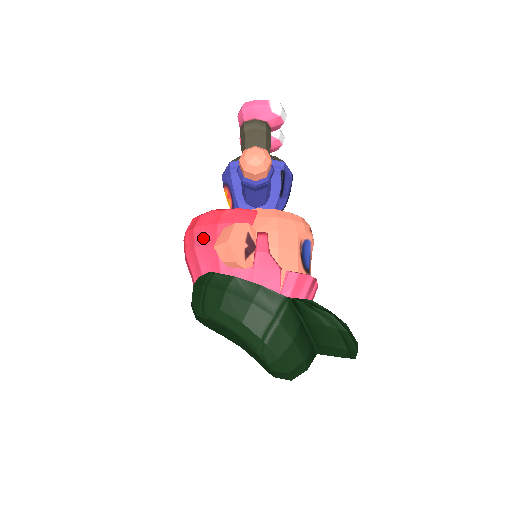
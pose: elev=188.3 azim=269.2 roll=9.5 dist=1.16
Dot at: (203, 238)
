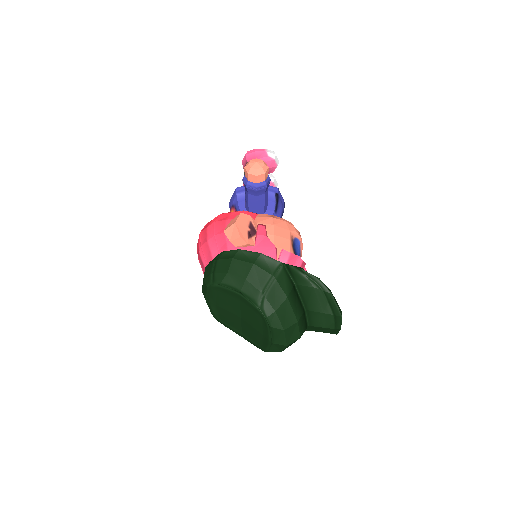
Dot at: (215, 230)
